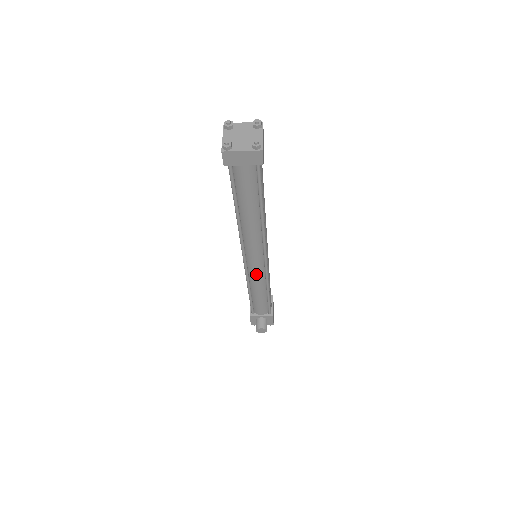
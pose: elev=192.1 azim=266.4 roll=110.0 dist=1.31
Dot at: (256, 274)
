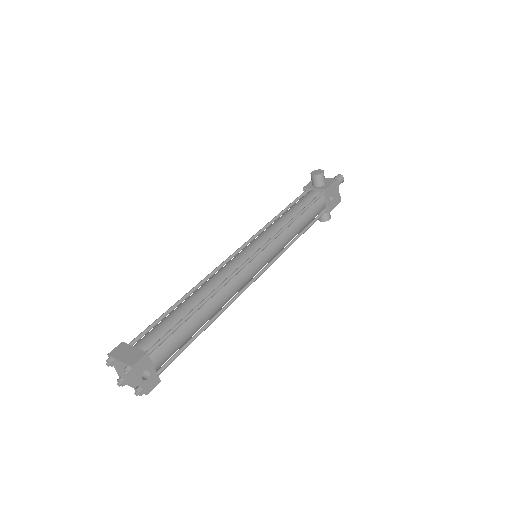
Dot at: occluded
